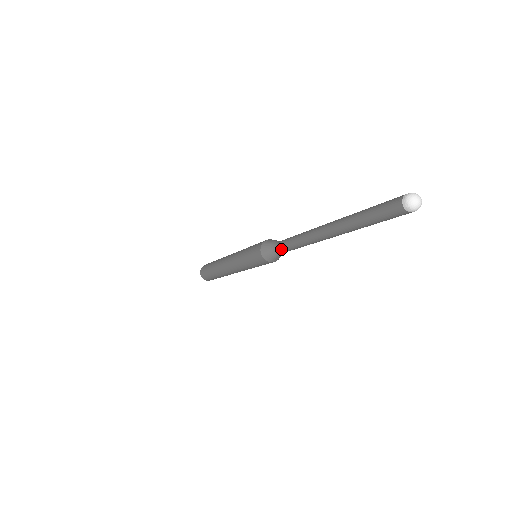
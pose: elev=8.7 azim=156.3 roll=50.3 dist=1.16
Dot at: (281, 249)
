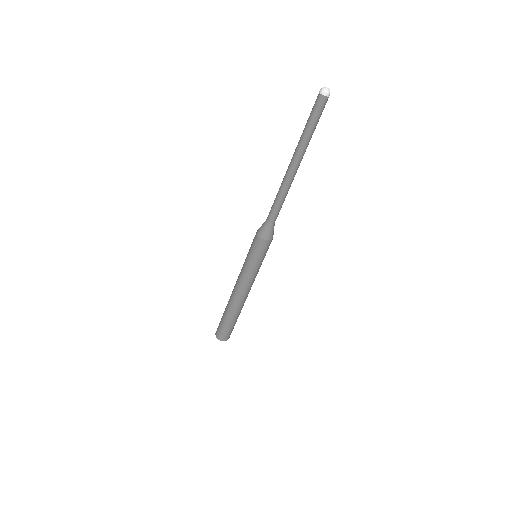
Dot at: (269, 215)
